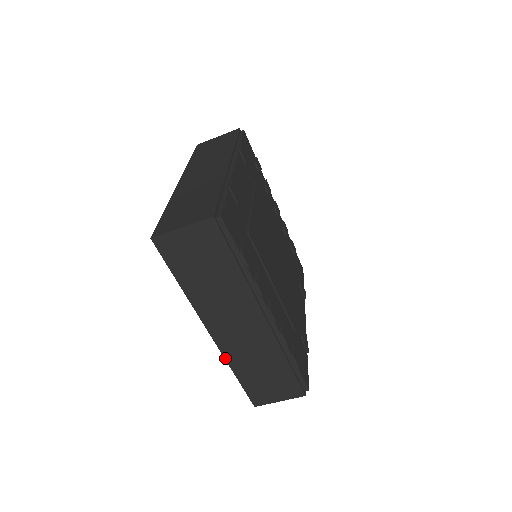
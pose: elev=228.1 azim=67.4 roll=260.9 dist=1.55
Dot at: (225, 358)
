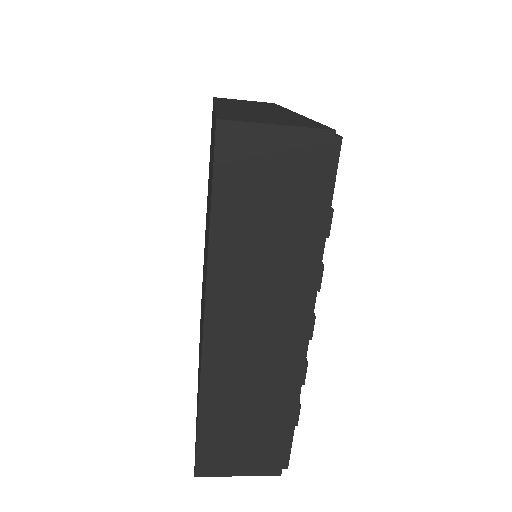
Dot at: (201, 378)
